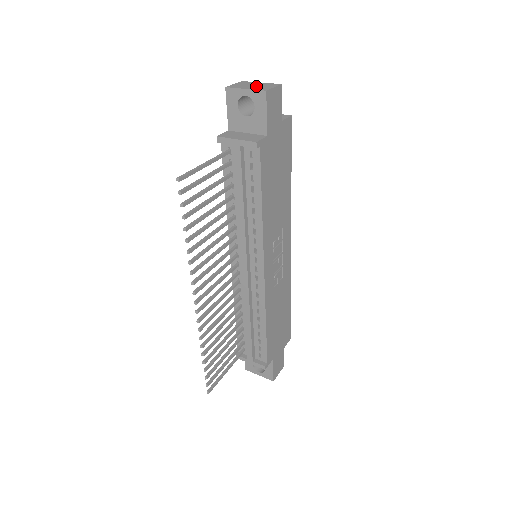
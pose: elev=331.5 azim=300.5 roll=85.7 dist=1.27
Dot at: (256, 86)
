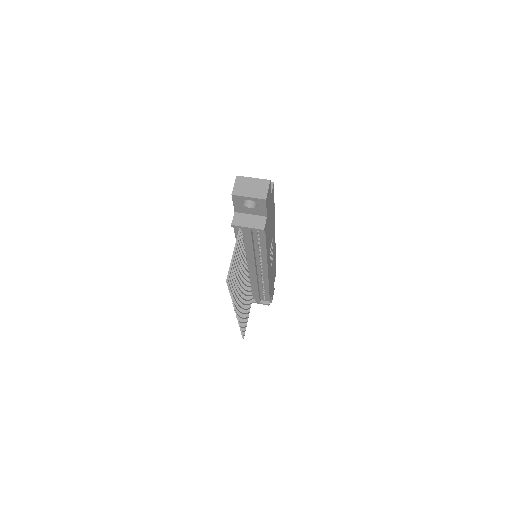
Dot at: (254, 189)
